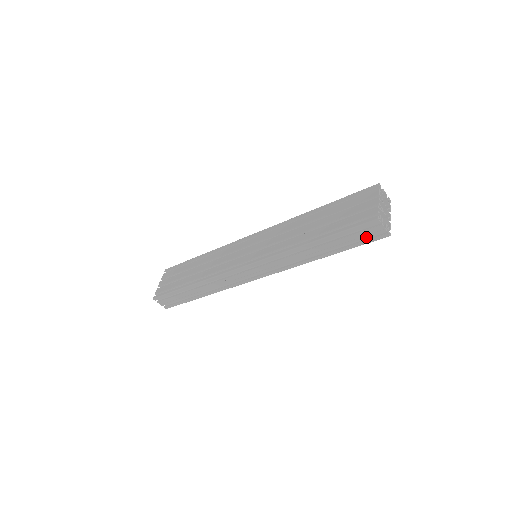
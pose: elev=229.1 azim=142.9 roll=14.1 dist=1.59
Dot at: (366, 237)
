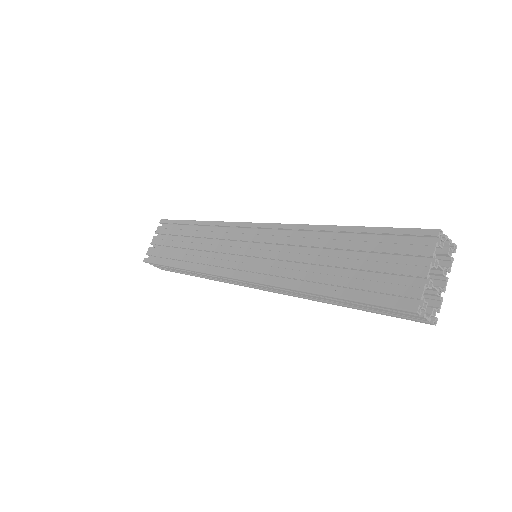
Dot at: (397, 315)
